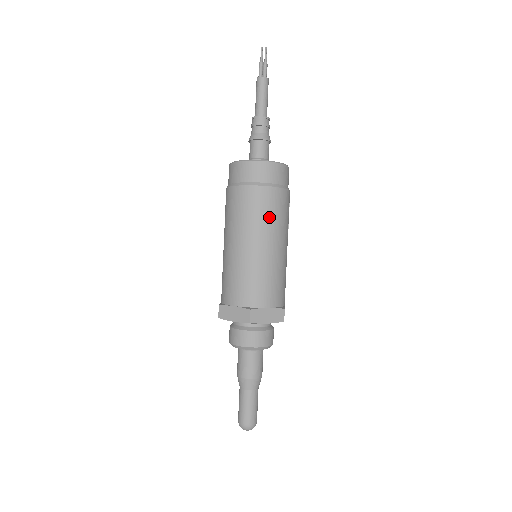
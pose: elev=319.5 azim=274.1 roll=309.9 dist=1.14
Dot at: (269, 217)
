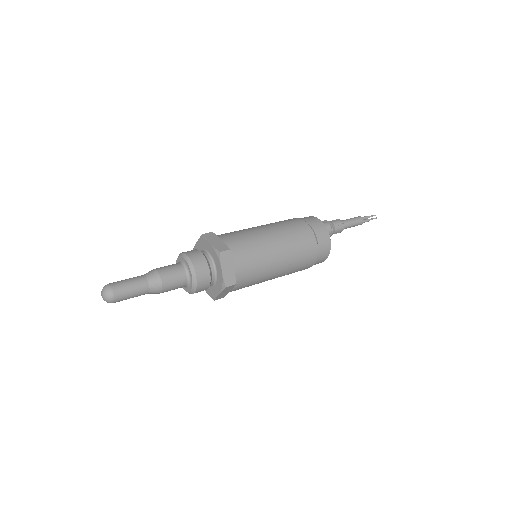
Dot at: (284, 224)
